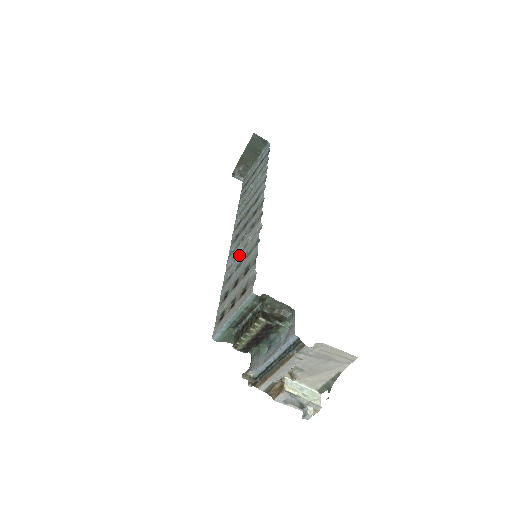
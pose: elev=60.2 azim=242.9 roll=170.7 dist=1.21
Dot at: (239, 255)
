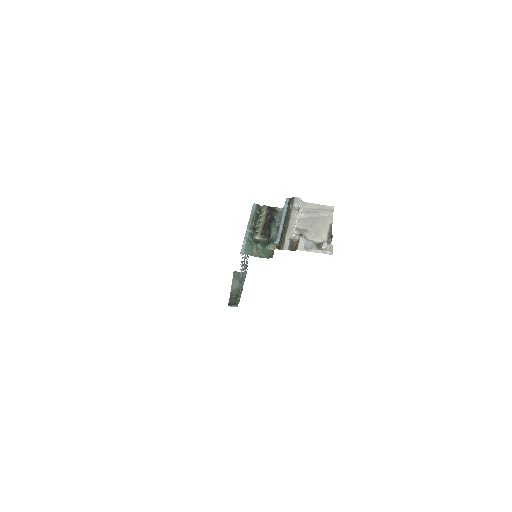
Dot at: occluded
